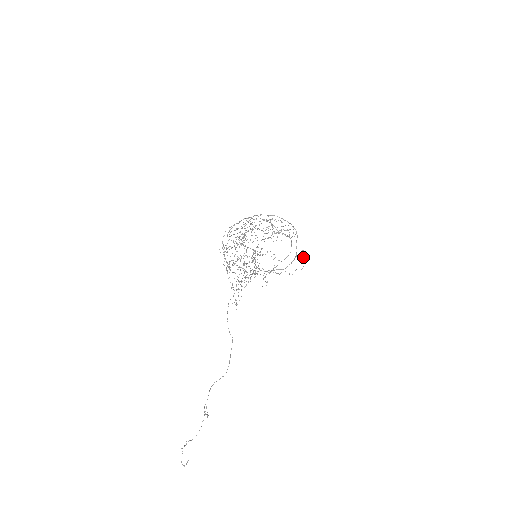
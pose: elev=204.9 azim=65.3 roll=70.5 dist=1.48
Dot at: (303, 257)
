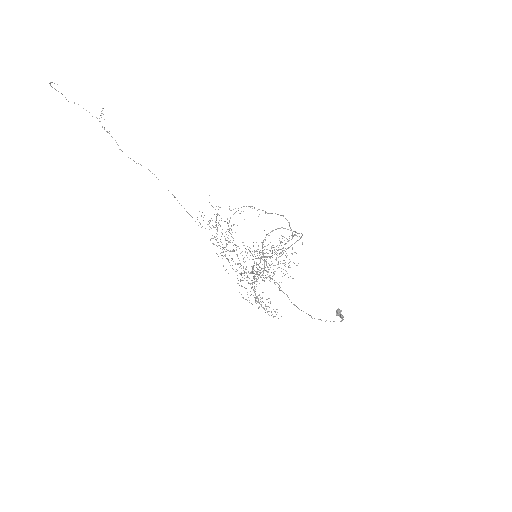
Dot at: (338, 314)
